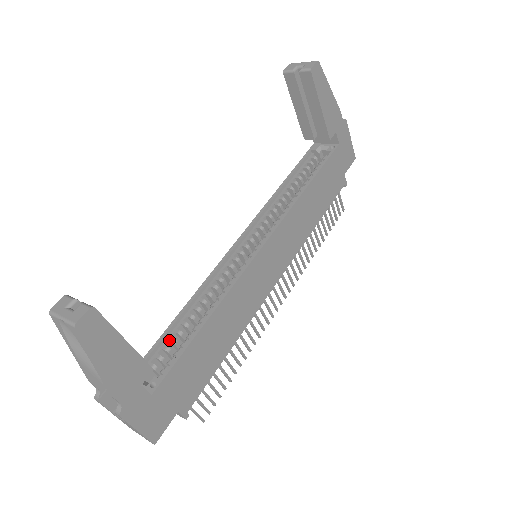
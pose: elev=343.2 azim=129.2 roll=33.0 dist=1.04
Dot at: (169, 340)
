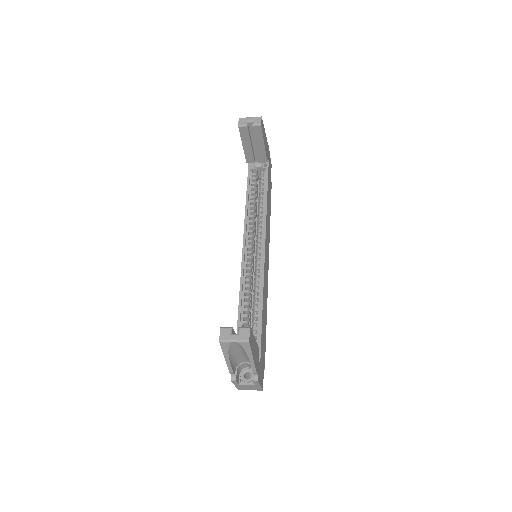
Dot at: occluded
